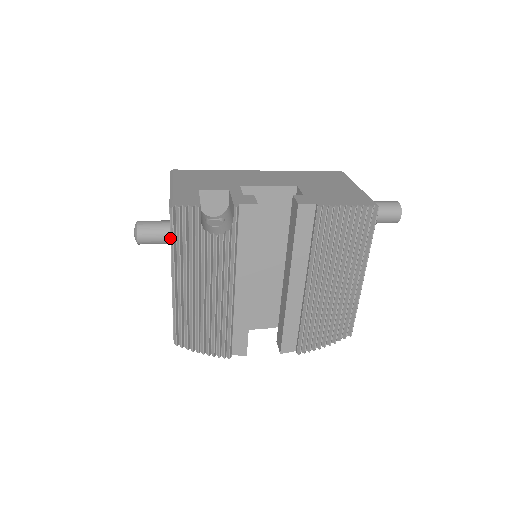
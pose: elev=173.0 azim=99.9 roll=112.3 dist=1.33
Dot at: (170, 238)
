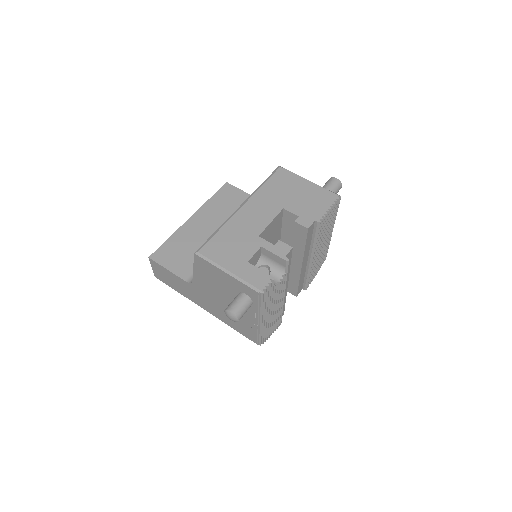
Dot at: (258, 305)
